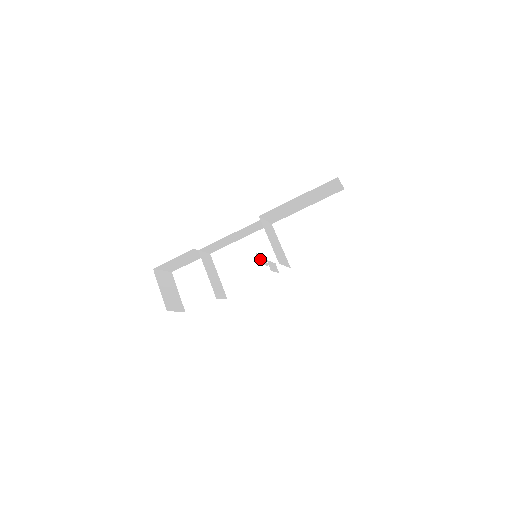
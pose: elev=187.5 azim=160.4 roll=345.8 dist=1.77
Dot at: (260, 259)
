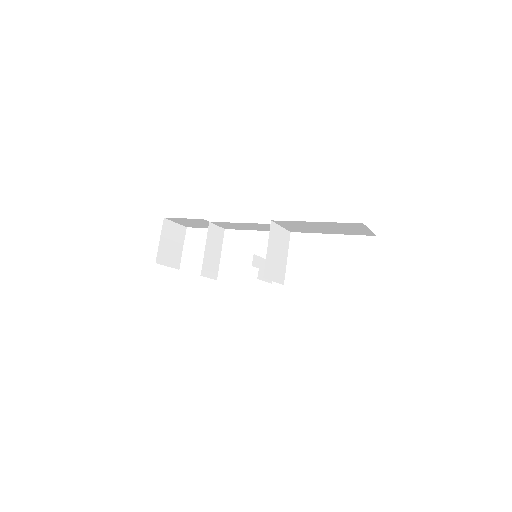
Dot at: (257, 261)
